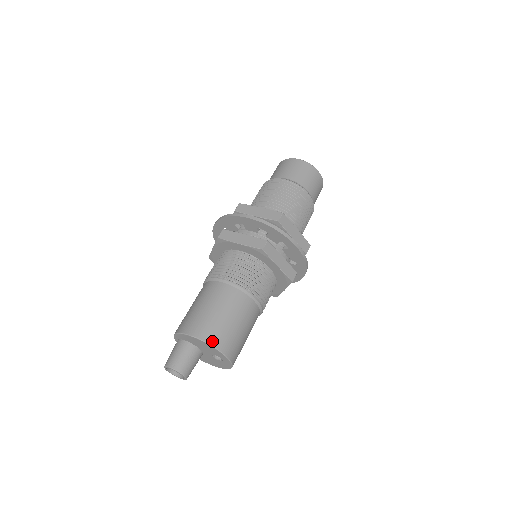
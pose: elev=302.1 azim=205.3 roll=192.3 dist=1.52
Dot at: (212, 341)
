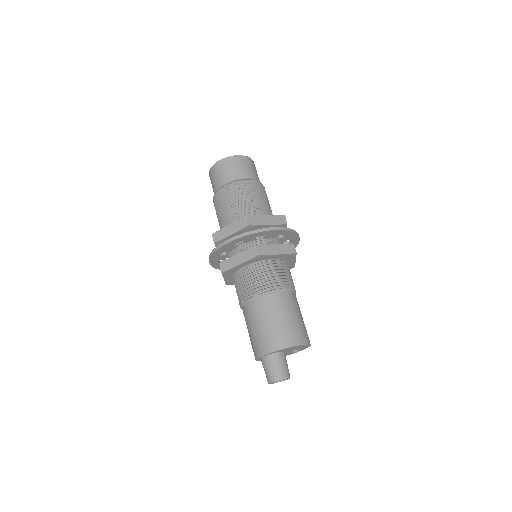
Dot at: (307, 341)
